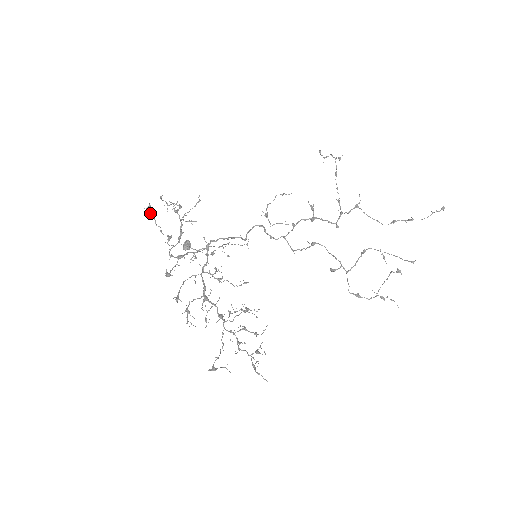
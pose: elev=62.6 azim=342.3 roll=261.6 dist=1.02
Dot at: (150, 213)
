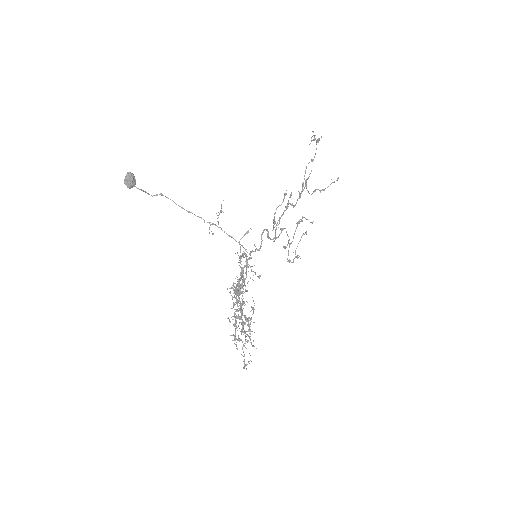
Dot at: occluded
